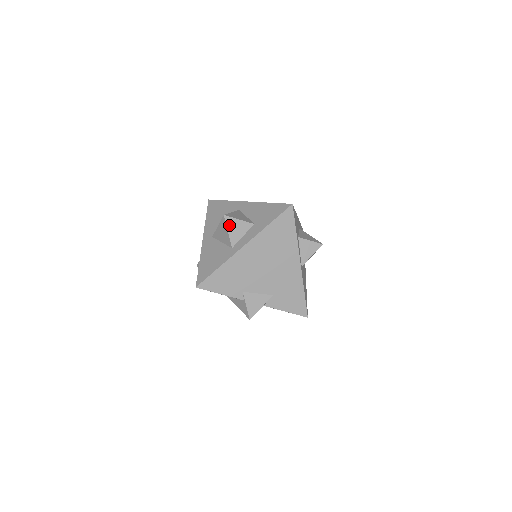
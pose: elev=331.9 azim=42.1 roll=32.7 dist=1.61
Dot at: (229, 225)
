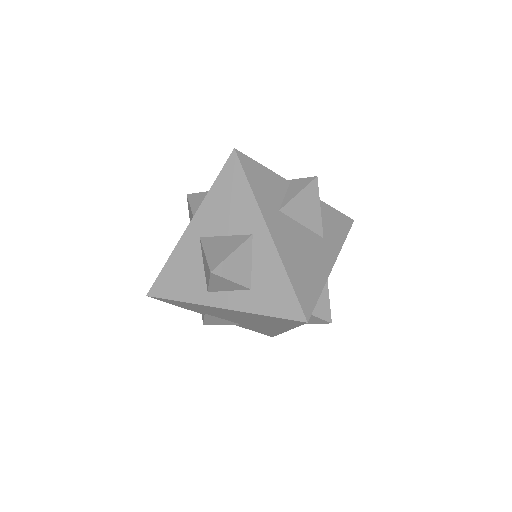
Dot at: (214, 280)
